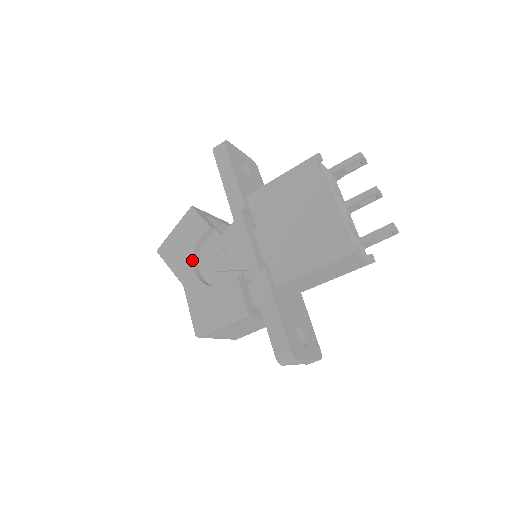
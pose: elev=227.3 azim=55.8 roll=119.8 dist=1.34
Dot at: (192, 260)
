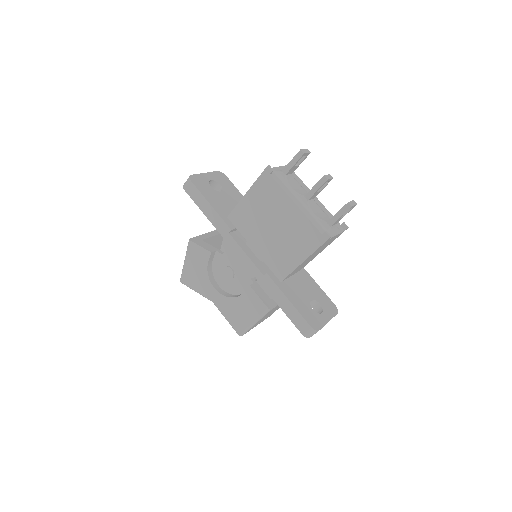
Dot at: (210, 282)
